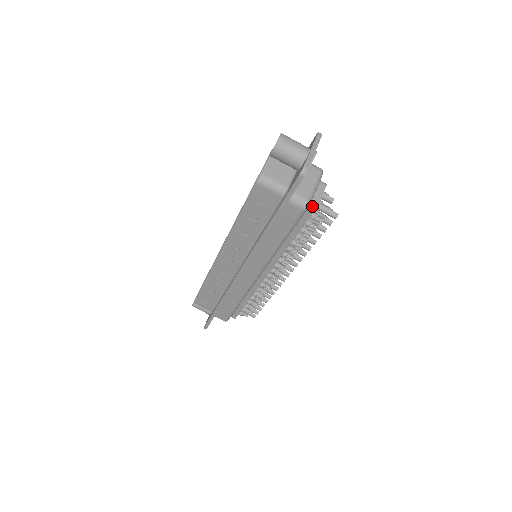
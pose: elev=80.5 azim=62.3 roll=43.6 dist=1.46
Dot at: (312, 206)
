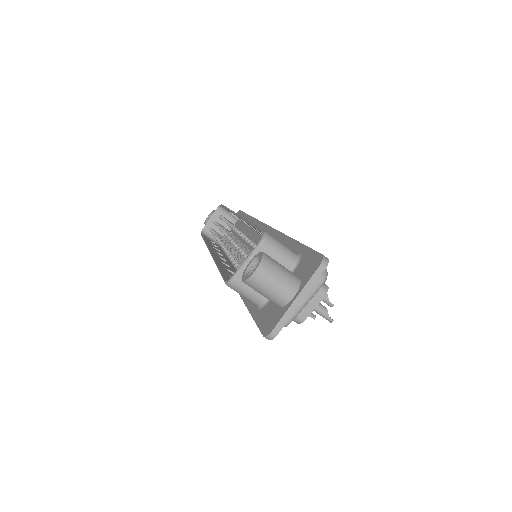
Dot at: (294, 320)
